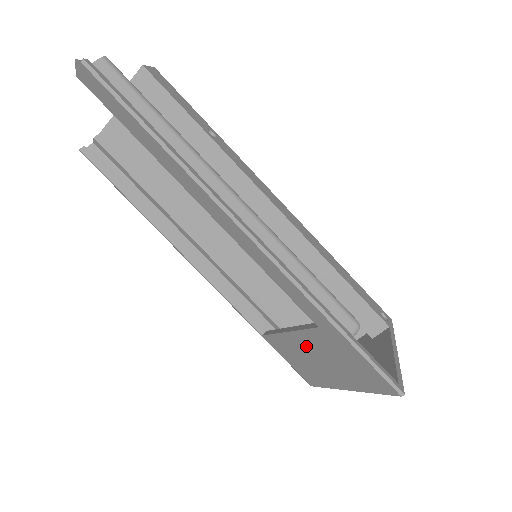
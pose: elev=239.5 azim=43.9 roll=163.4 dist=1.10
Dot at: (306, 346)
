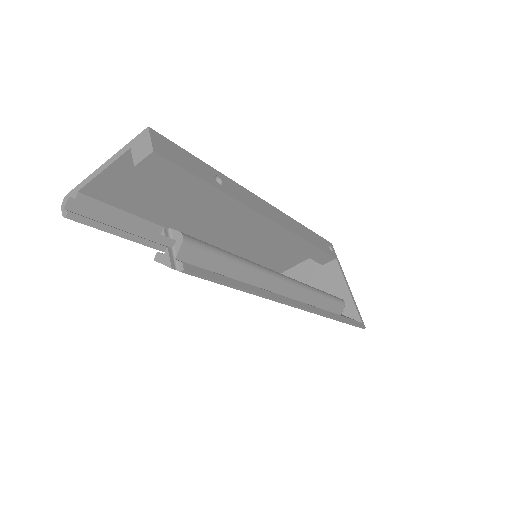
Dot at: occluded
